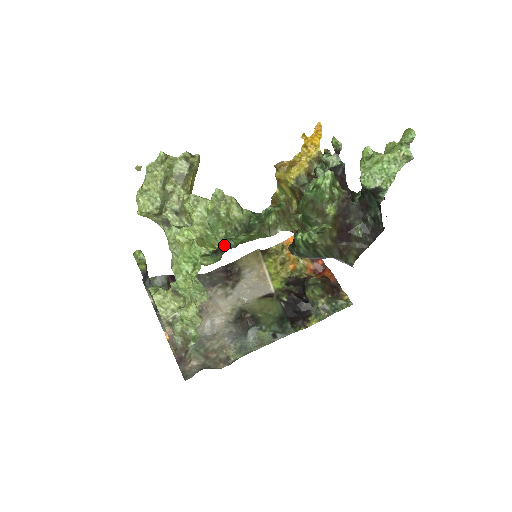
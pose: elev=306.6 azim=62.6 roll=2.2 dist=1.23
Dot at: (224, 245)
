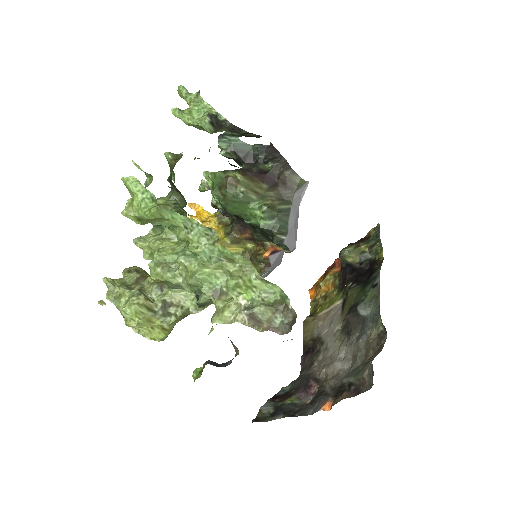
Dot at: (180, 212)
